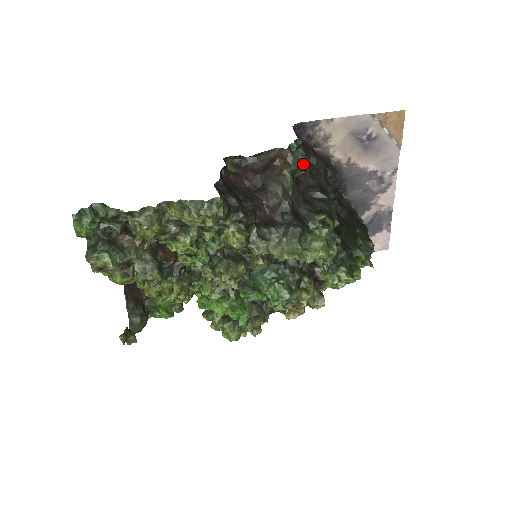
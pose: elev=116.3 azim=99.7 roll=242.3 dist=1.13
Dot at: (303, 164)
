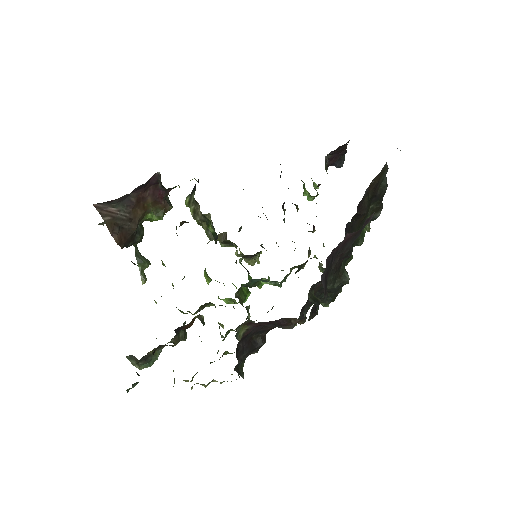
Dot at: occluded
